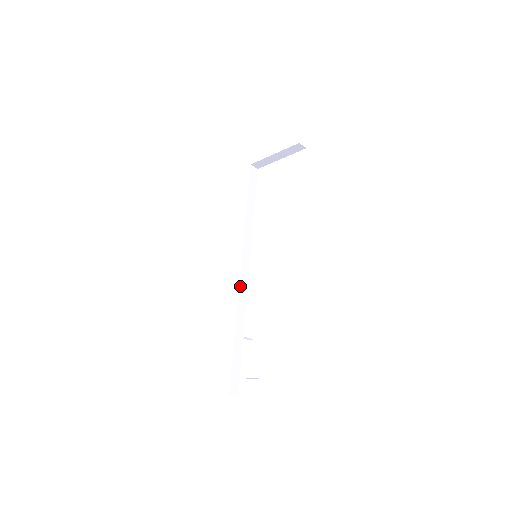
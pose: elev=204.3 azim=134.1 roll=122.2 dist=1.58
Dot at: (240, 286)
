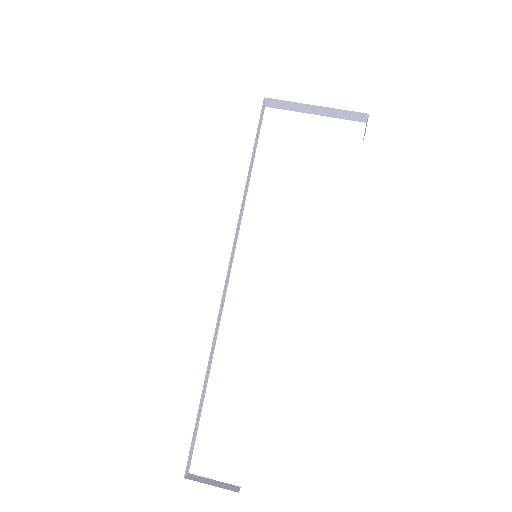
Dot at: (222, 297)
